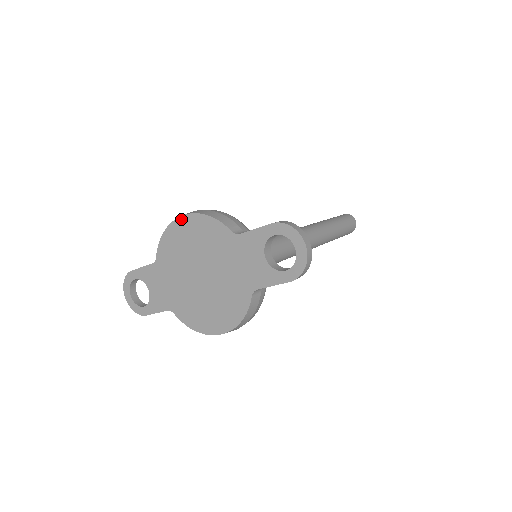
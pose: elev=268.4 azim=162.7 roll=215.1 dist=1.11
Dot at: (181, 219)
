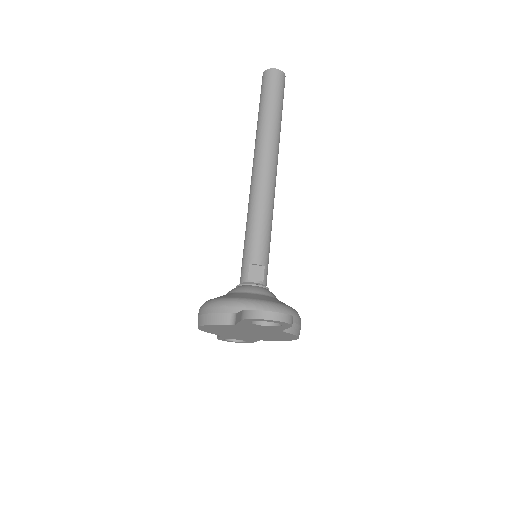
Dot at: (200, 328)
